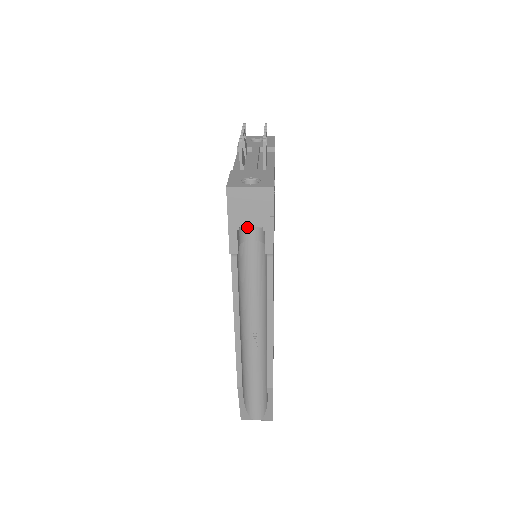
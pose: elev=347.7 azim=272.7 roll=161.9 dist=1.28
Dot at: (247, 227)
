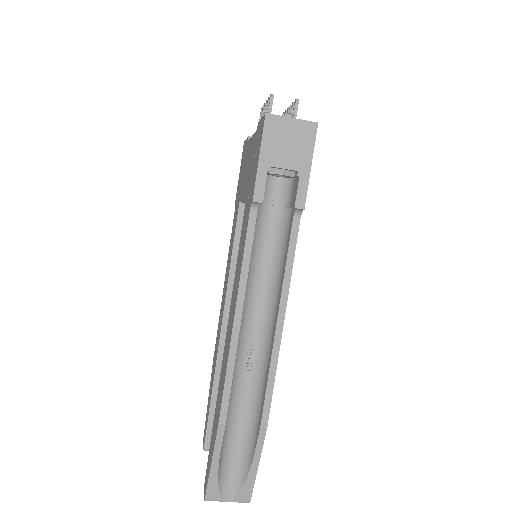
Dot at: (278, 171)
